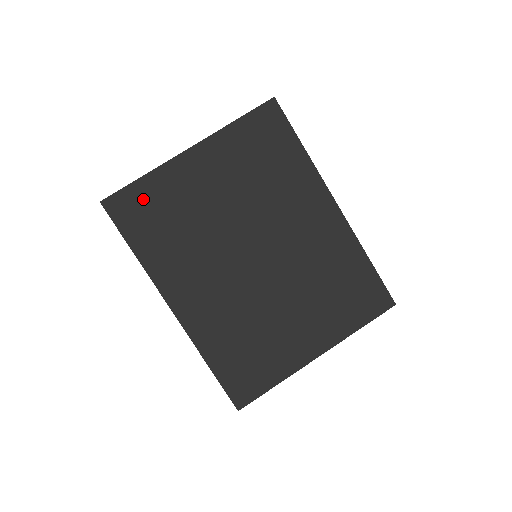
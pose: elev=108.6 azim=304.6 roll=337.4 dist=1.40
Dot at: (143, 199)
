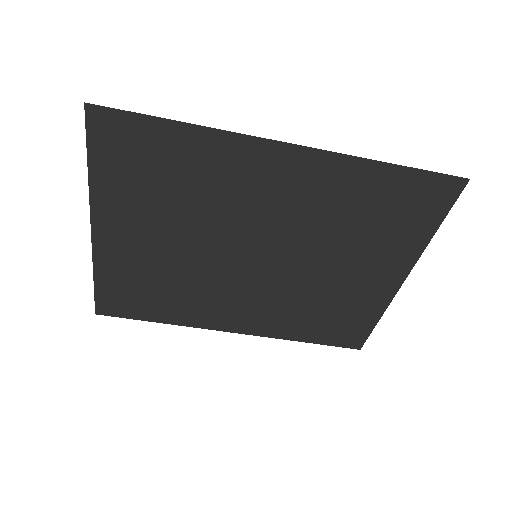
Dot at: (117, 291)
